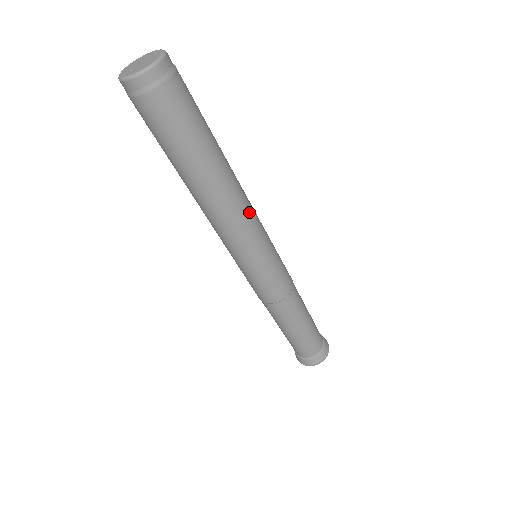
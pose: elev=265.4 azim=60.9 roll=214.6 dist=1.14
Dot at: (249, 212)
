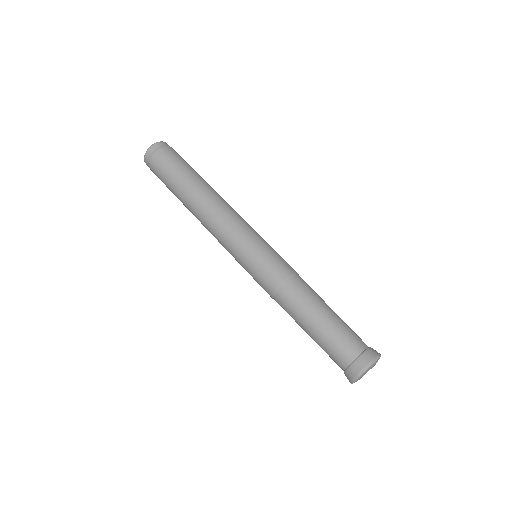
Dot at: (233, 211)
